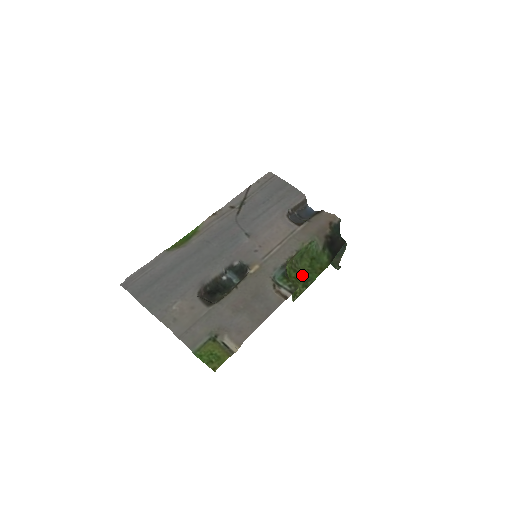
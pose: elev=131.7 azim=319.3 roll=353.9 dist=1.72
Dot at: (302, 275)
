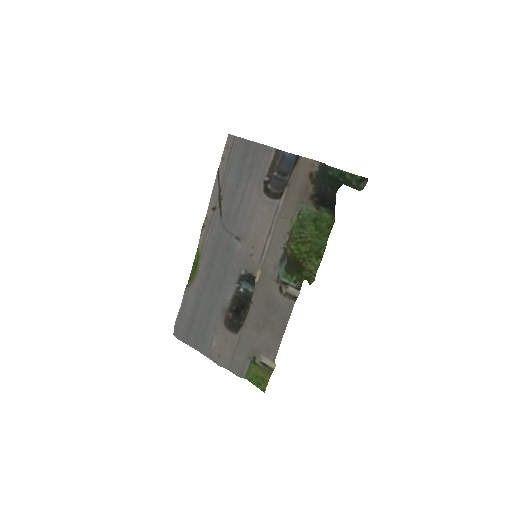
Dot at: (312, 245)
